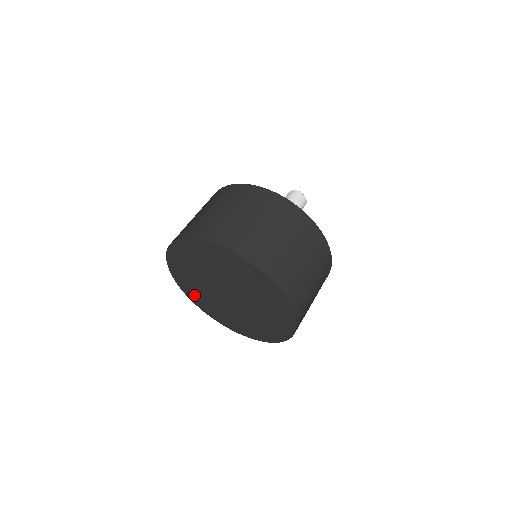
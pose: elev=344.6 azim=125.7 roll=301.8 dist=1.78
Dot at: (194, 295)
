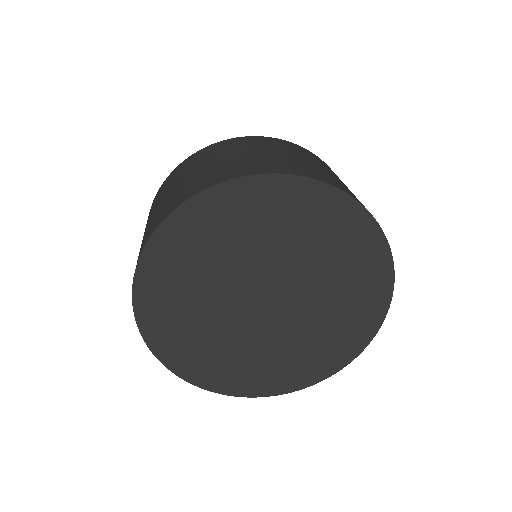
Dot at: (162, 314)
